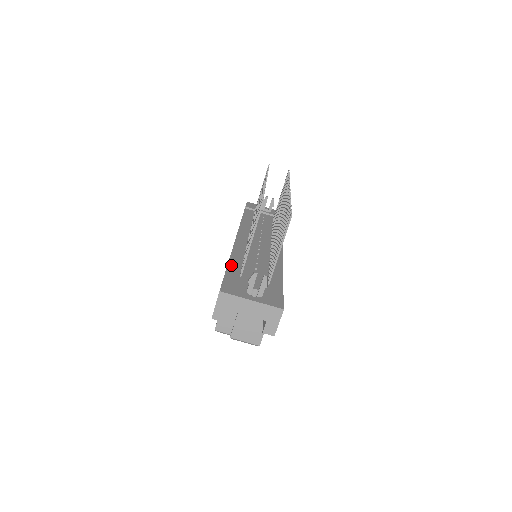
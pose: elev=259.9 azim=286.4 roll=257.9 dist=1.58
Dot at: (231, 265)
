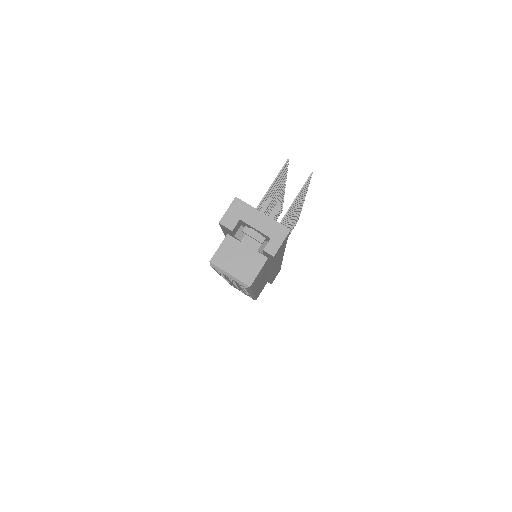
Dot at: occluded
